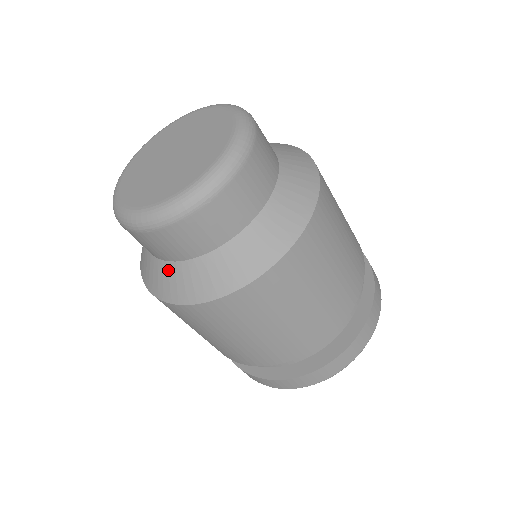
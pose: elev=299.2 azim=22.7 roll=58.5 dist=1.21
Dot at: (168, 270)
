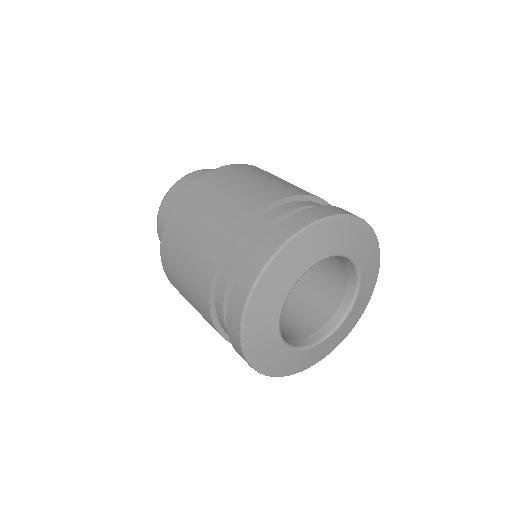
Dot at: occluded
